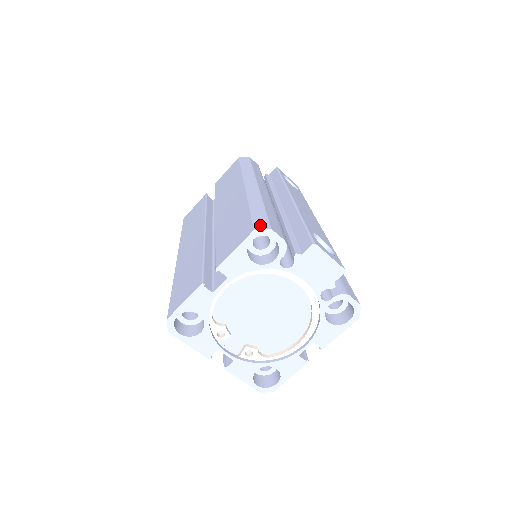
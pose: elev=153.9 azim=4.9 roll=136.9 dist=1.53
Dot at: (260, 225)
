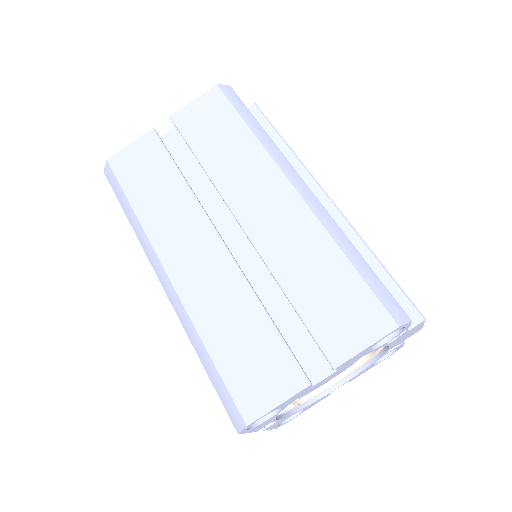
Dot at: (397, 313)
